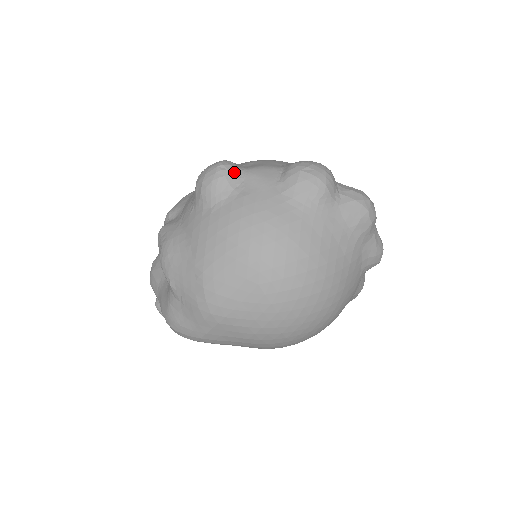
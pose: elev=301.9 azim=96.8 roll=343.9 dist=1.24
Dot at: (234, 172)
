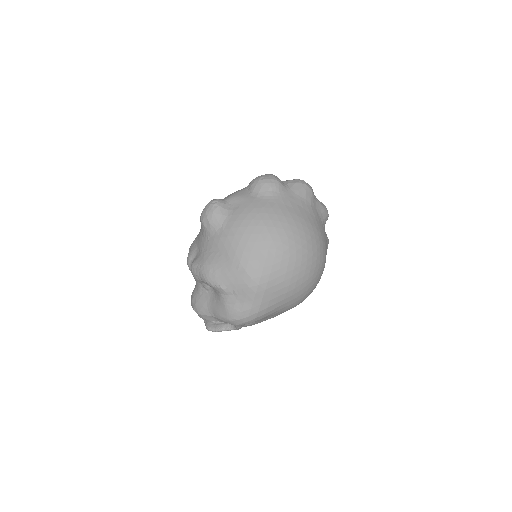
Dot at: (222, 202)
